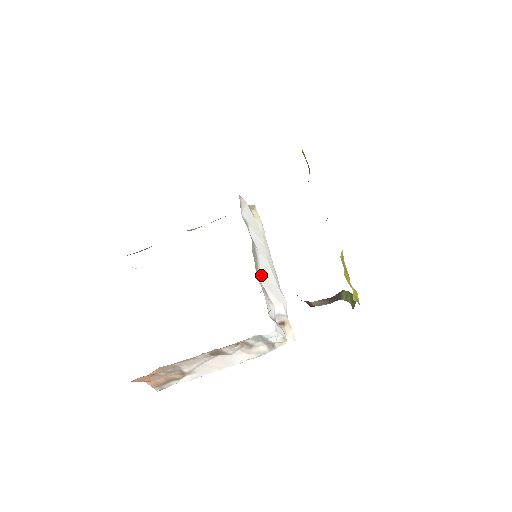
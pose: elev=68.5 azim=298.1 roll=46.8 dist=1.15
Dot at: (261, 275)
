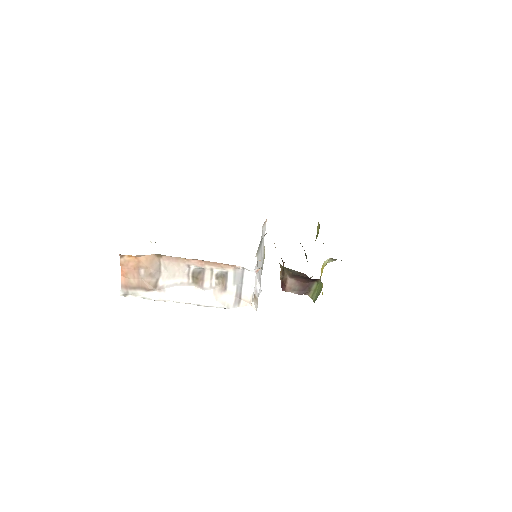
Dot at: (258, 257)
